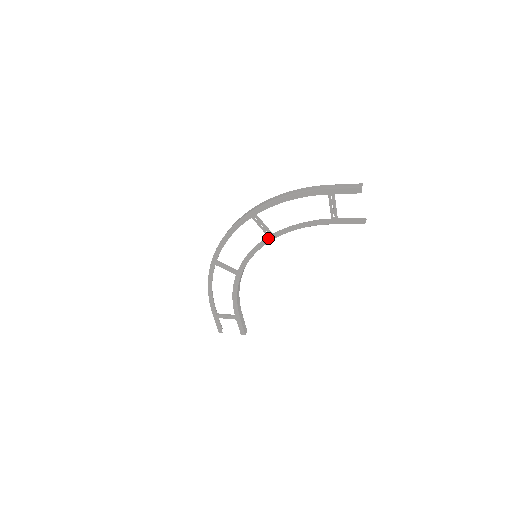
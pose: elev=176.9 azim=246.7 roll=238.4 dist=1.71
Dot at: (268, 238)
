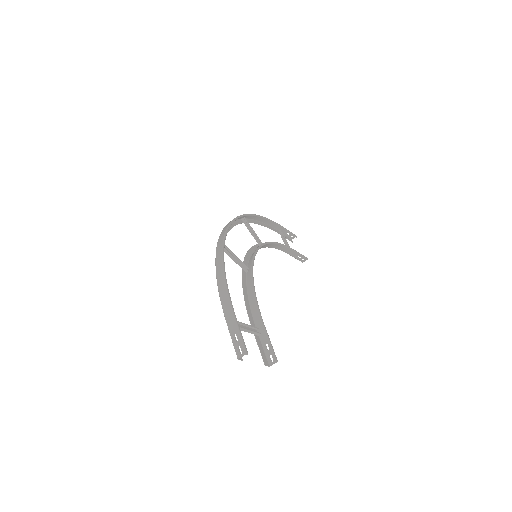
Dot at: occluded
